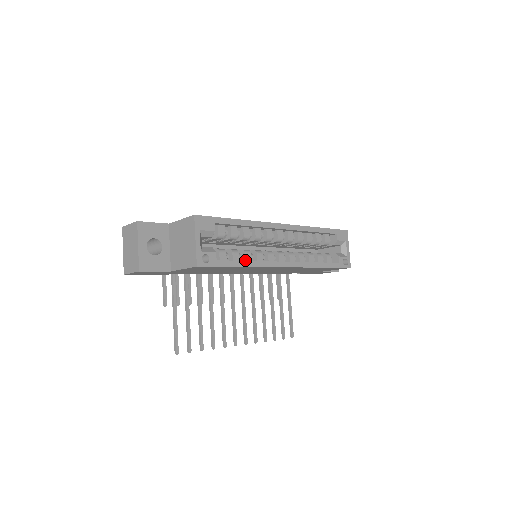
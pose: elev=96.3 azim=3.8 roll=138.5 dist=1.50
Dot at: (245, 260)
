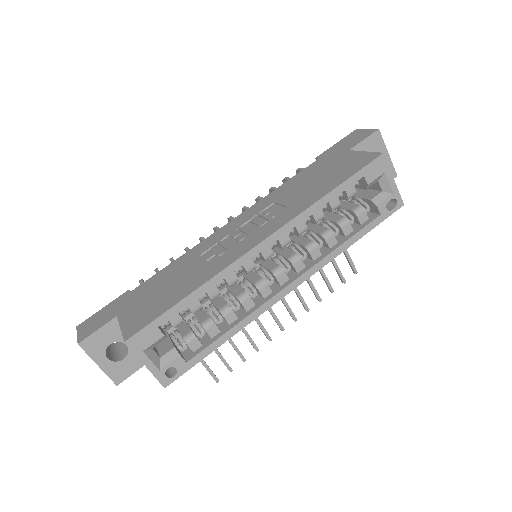
Dot at: (228, 324)
